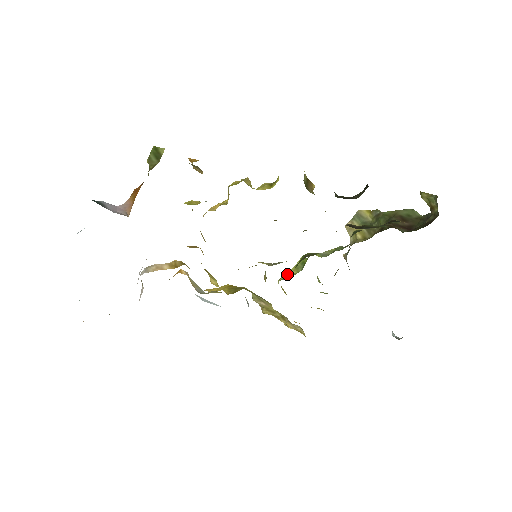
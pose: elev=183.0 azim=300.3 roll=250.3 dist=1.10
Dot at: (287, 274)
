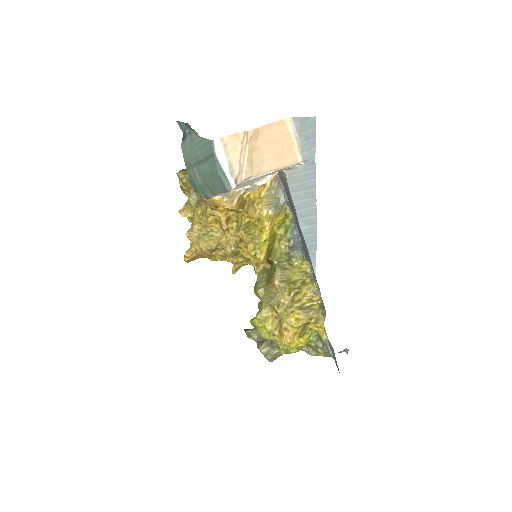
Dot at: occluded
